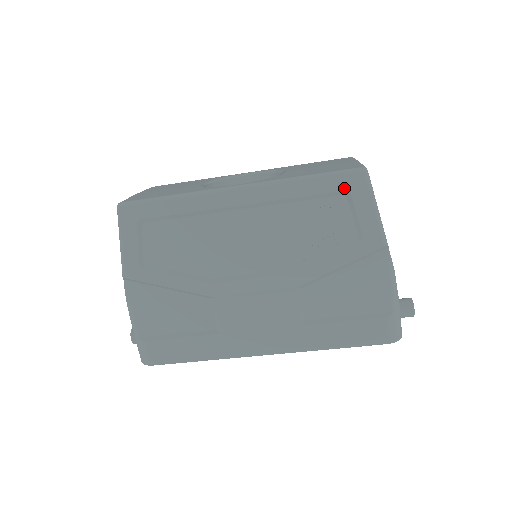
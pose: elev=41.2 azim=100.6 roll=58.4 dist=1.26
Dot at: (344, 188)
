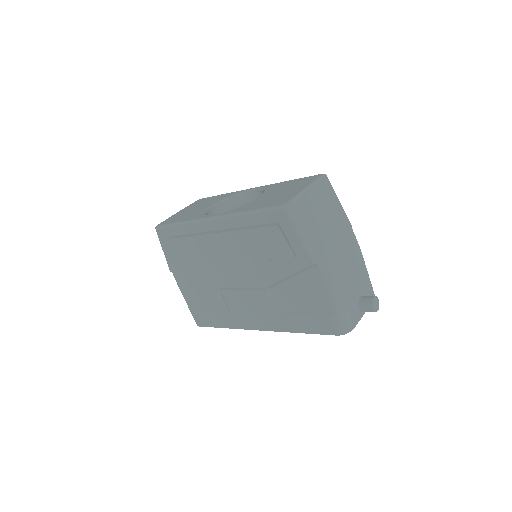
Dot at: (274, 221)
